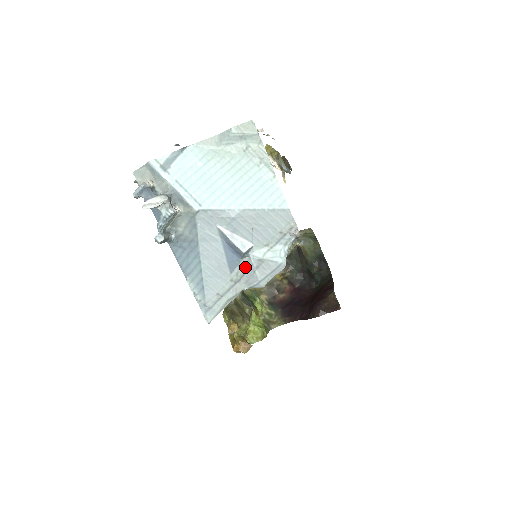
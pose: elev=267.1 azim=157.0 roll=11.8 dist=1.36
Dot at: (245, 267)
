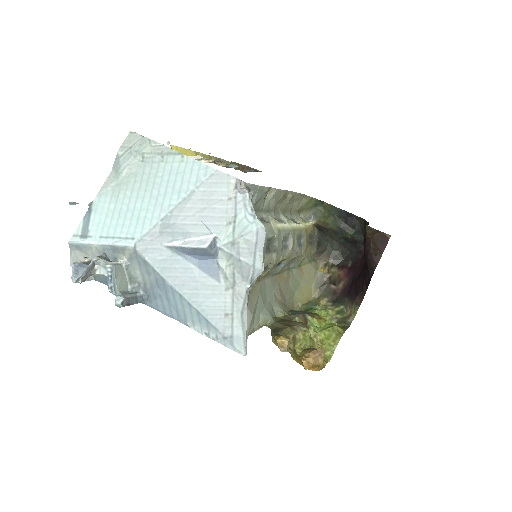
Dot at: (227, 264)
